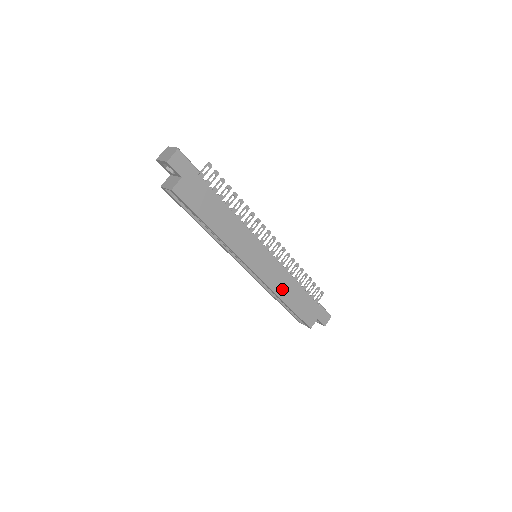
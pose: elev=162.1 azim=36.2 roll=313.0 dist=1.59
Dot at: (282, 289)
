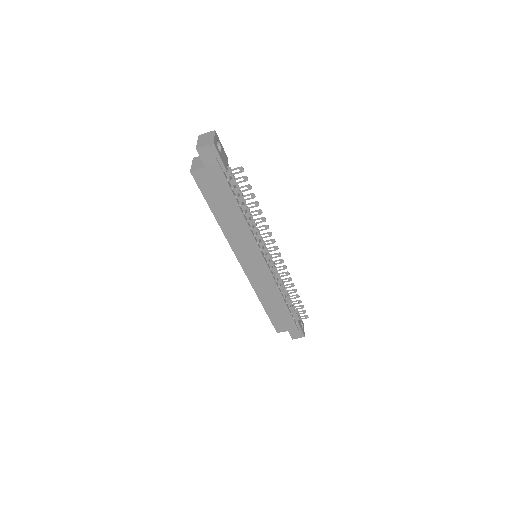
Dot at: (264, 293)
